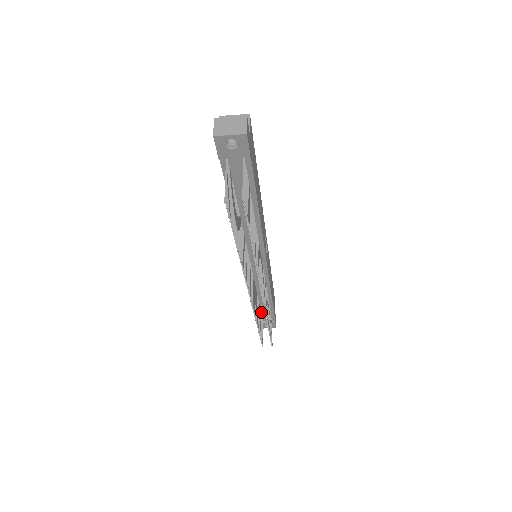
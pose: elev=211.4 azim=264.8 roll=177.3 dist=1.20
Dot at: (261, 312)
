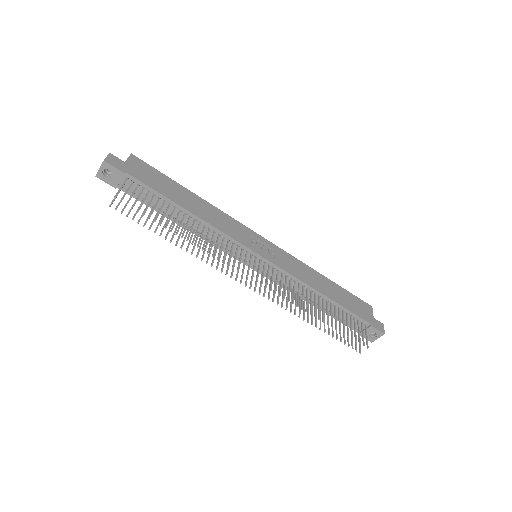
Dot at: occluded
